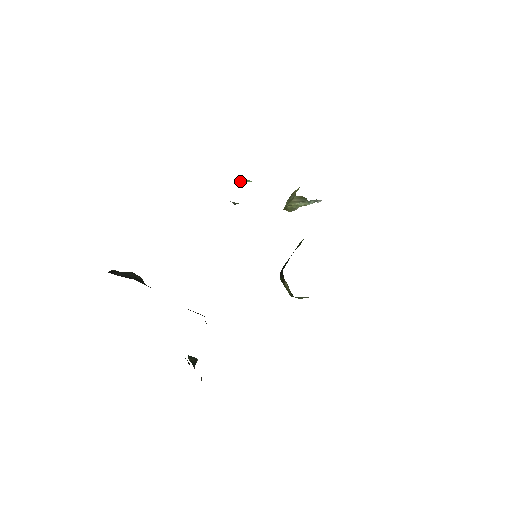
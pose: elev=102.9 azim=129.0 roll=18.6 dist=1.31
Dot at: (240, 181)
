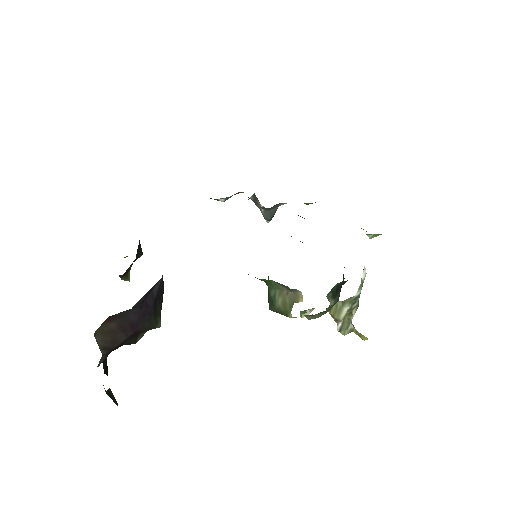
Dot at: (304, 311)
